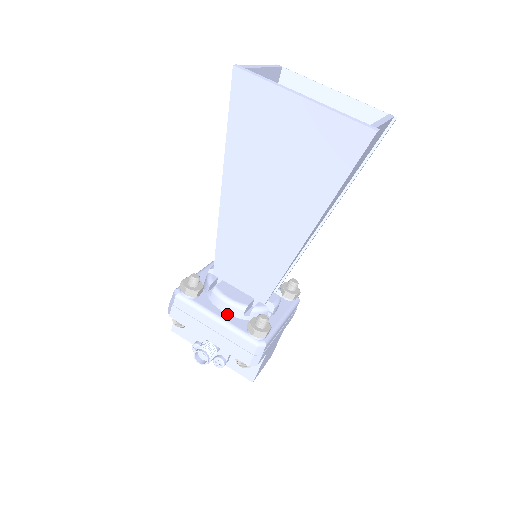
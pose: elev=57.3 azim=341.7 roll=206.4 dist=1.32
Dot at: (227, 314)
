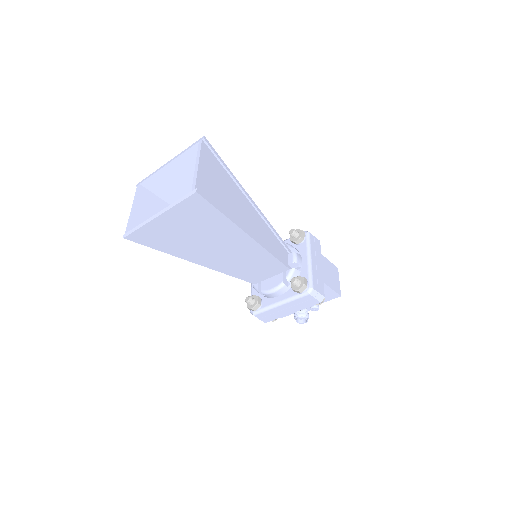
Dot at: (281, 295)
